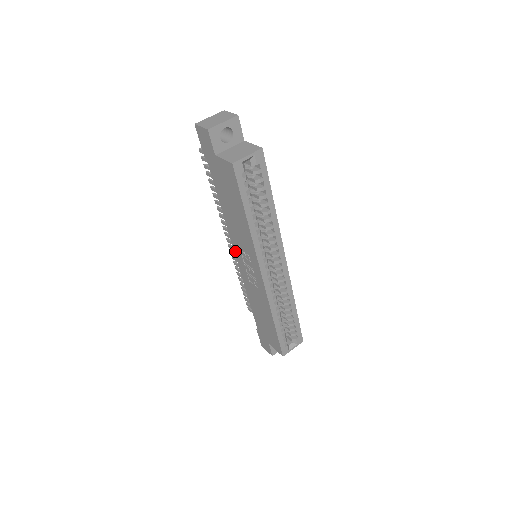
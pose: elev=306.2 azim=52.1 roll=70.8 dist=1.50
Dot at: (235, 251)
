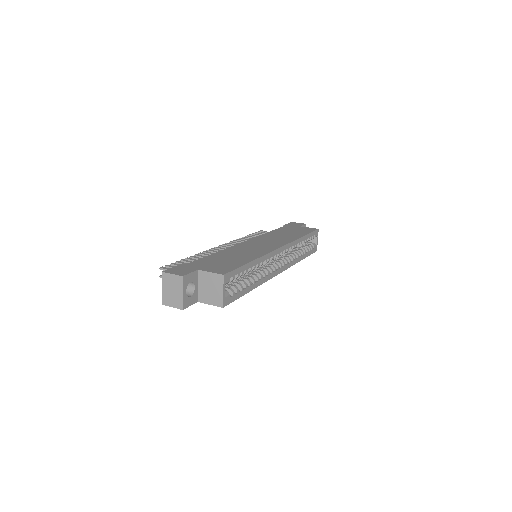
Dot at: occluded
